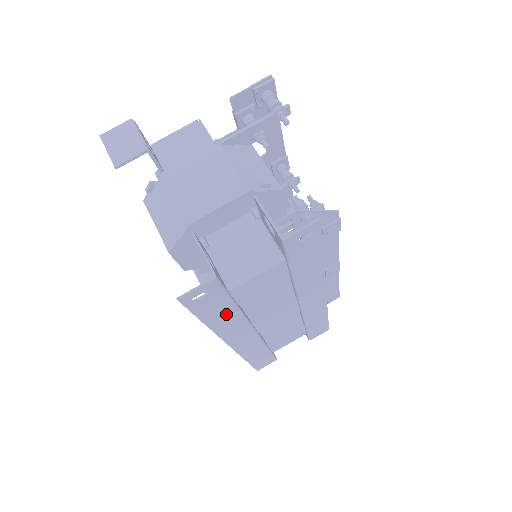
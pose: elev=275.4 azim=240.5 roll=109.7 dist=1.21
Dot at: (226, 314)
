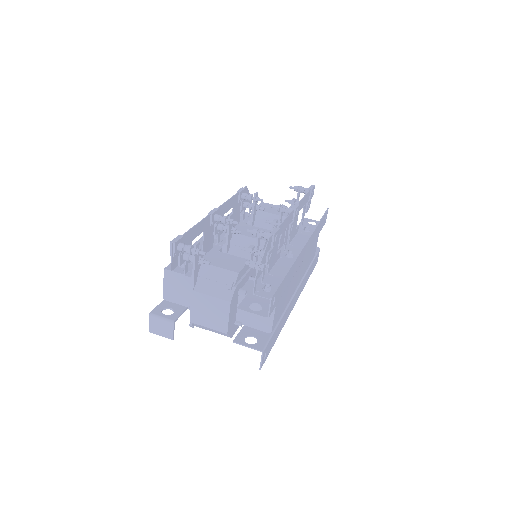
Dot at: (279, 328)
